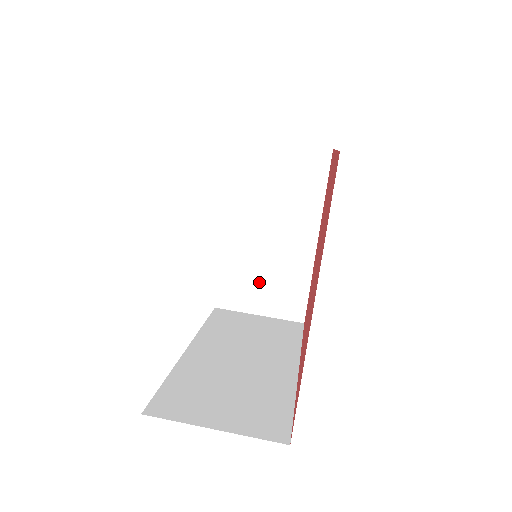
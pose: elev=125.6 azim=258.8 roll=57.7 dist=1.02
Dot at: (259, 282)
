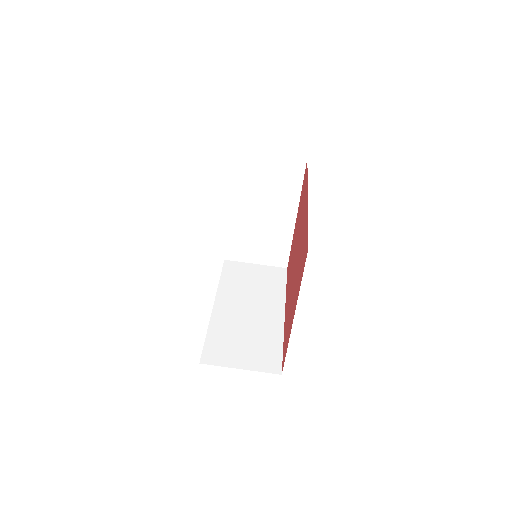
Dot at: (255, 244)
